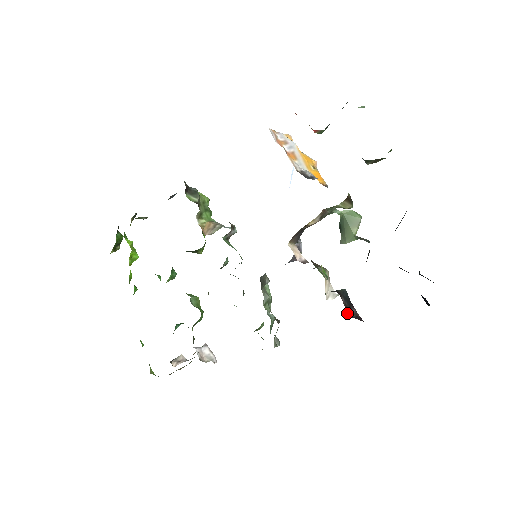
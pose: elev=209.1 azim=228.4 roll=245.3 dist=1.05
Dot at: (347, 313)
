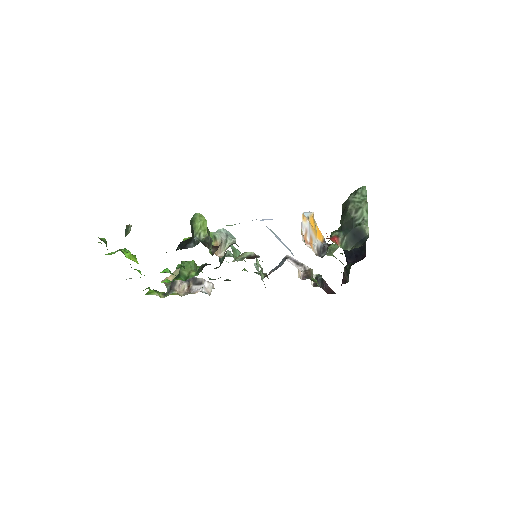
Dot at: (323, 289)
